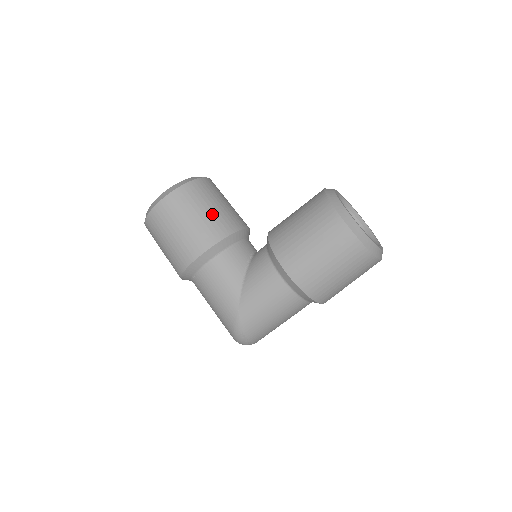
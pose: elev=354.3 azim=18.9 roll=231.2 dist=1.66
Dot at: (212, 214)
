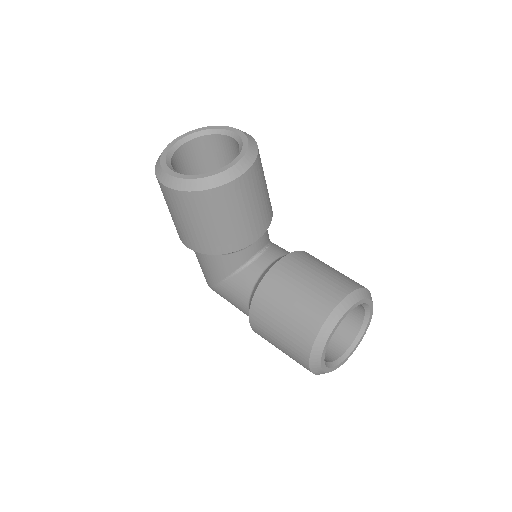
Dot at: (219, 230)
